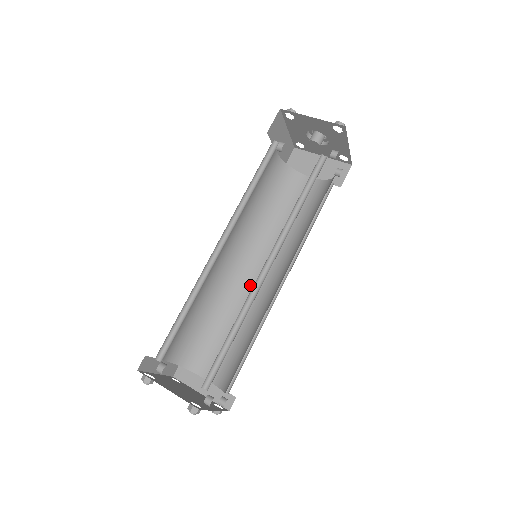
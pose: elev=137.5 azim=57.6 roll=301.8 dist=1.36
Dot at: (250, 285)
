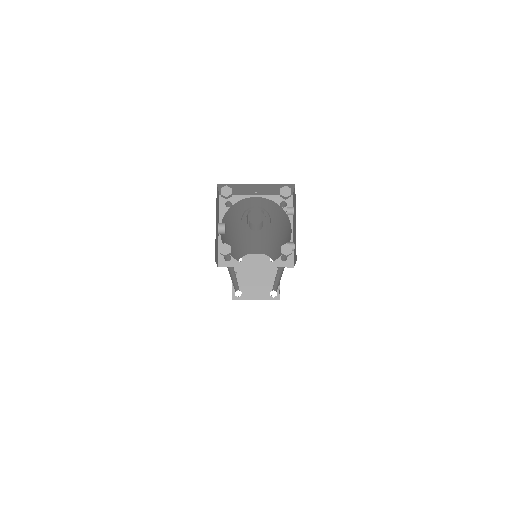
Dot at: (252, 235)
